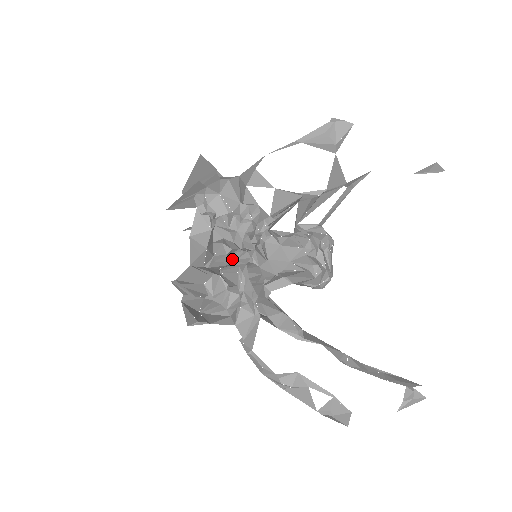
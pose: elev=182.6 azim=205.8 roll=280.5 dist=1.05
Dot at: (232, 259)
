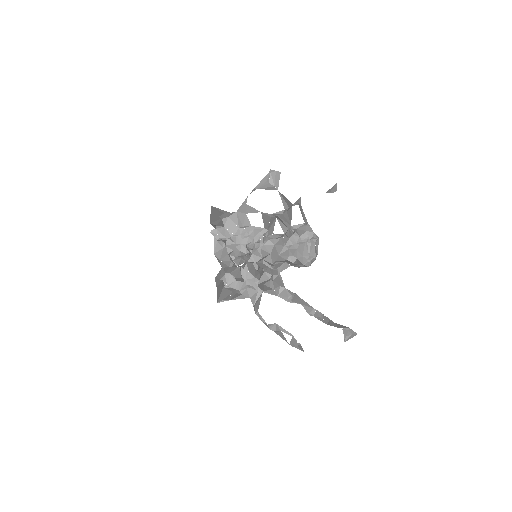
Dot at: (239, 262)
